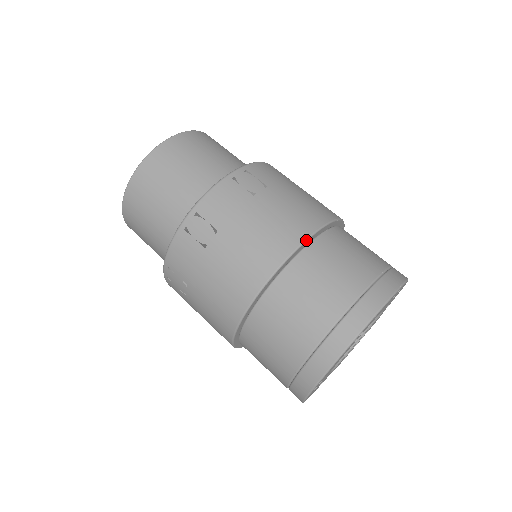
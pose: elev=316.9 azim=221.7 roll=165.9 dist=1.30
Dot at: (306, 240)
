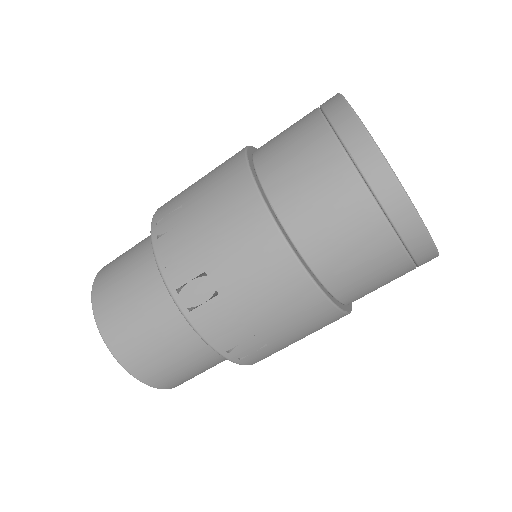
Dot at: (249, 146)
